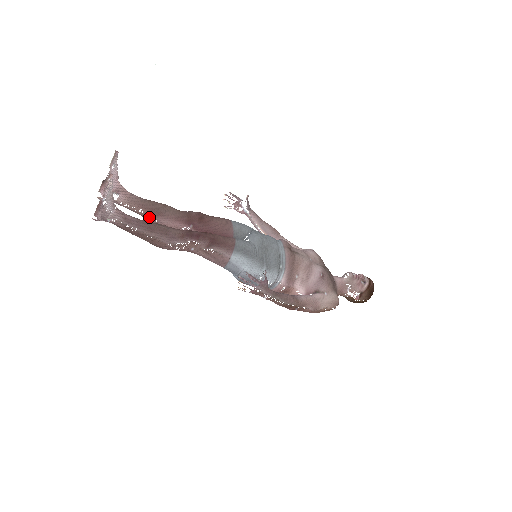
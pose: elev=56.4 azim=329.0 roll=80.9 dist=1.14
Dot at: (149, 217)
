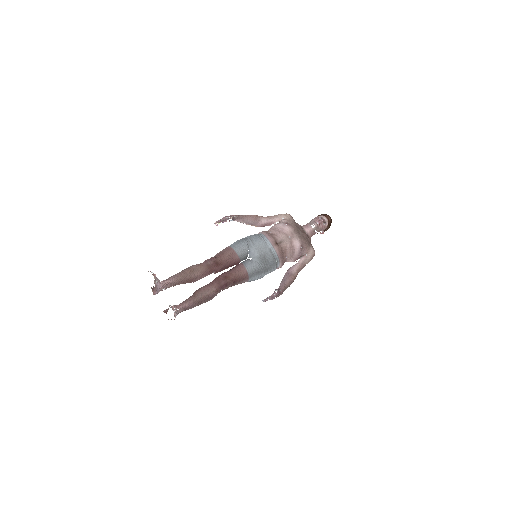
Dot at: occluded
